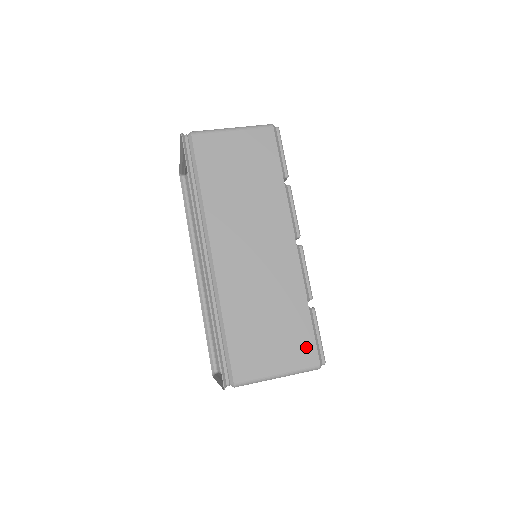
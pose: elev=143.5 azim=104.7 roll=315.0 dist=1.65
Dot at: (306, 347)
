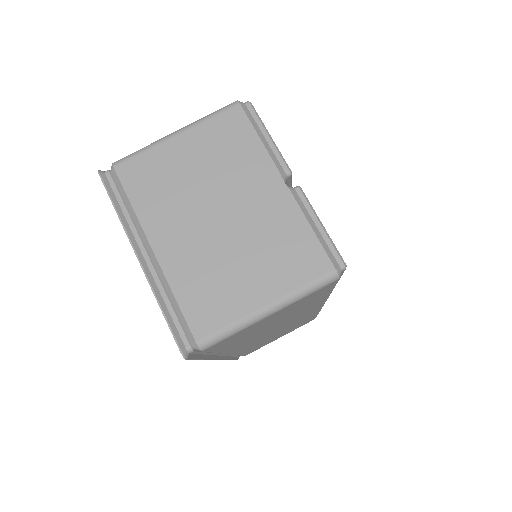
Dot at: occluded
